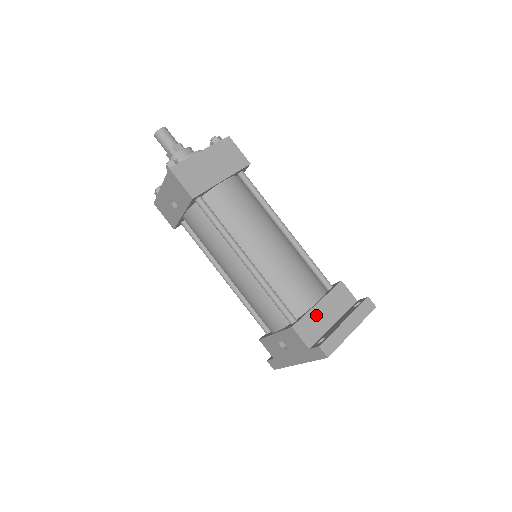
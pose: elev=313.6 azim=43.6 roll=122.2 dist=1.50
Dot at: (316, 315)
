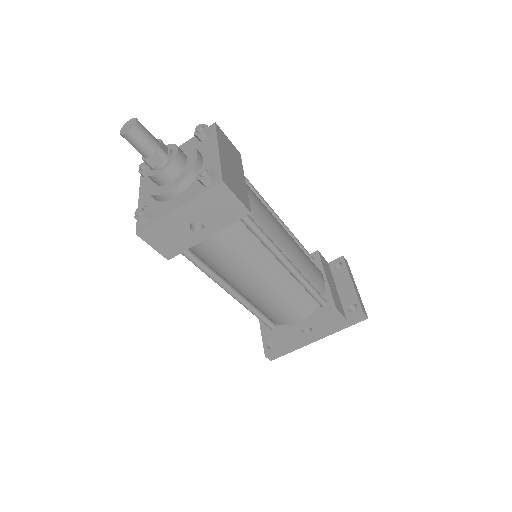
Dot at: (332, 289)
